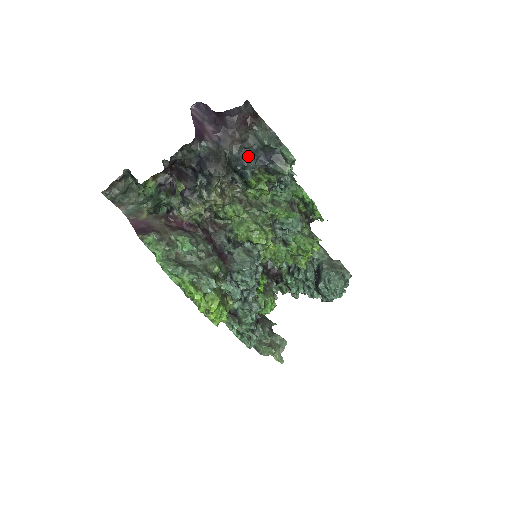
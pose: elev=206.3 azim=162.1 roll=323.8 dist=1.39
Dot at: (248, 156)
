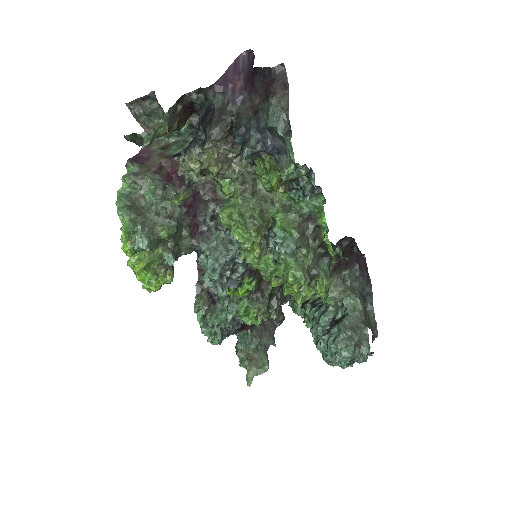
Dot at: (252, 131)
